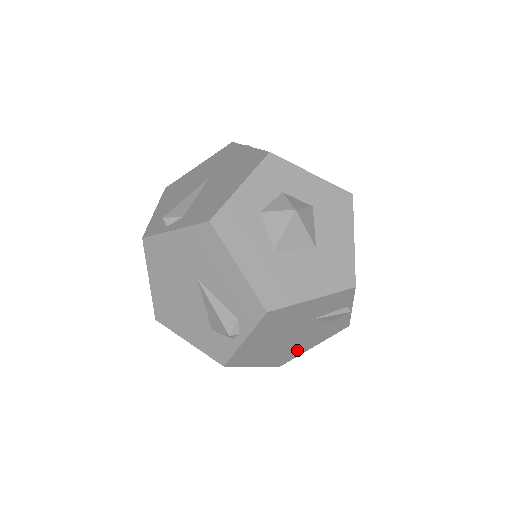
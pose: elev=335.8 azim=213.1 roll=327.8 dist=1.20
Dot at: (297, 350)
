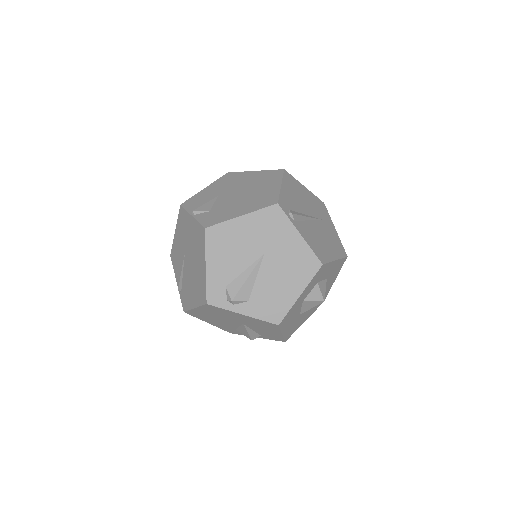
Dot at: occluded
